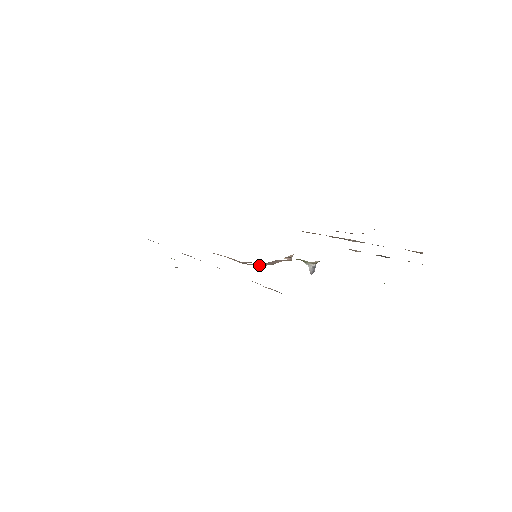
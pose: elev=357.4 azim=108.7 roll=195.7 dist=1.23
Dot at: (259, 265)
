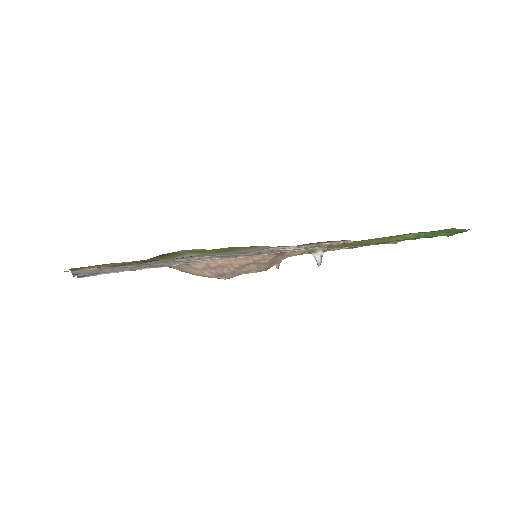
Dot at: (267, 261)
